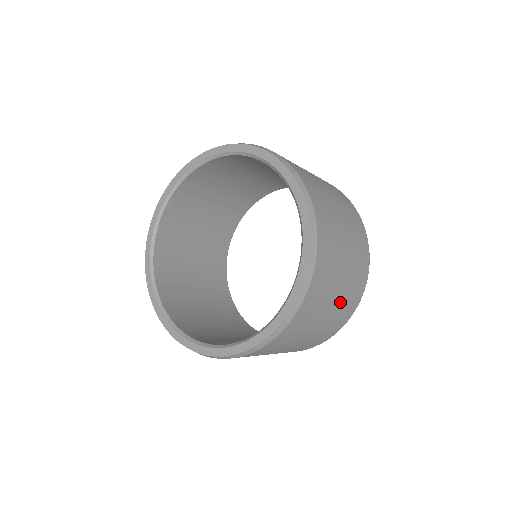
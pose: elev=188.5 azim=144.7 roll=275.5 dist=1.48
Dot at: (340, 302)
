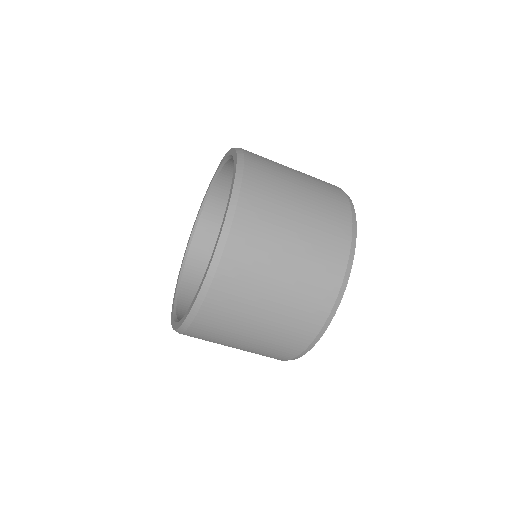
Dot at: (311, 210)
